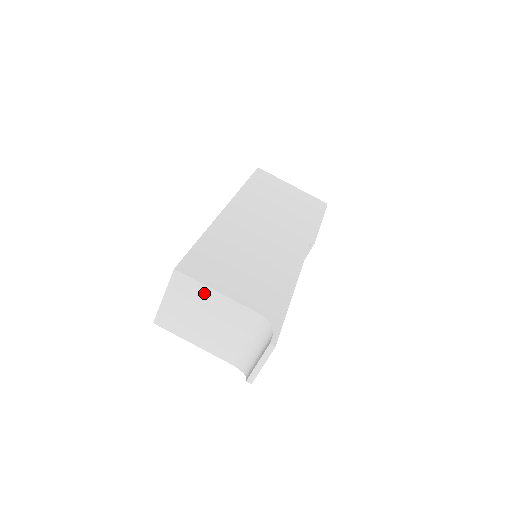
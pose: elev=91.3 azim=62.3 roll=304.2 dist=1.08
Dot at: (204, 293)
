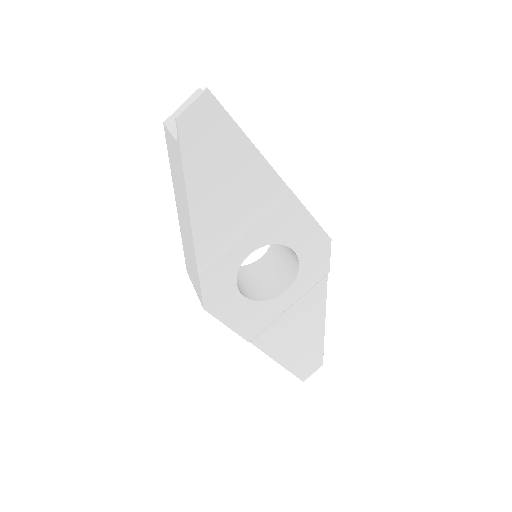
Dot at: occluded
